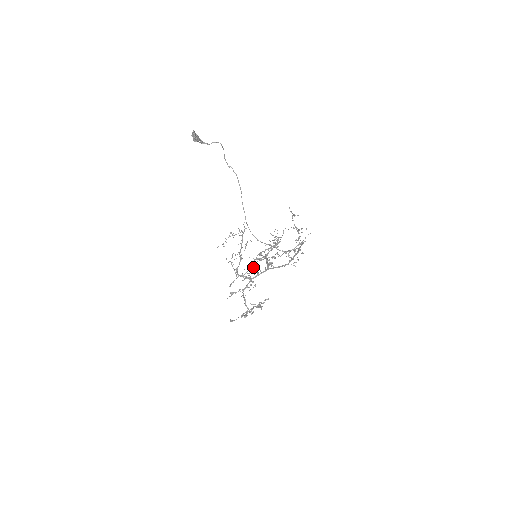
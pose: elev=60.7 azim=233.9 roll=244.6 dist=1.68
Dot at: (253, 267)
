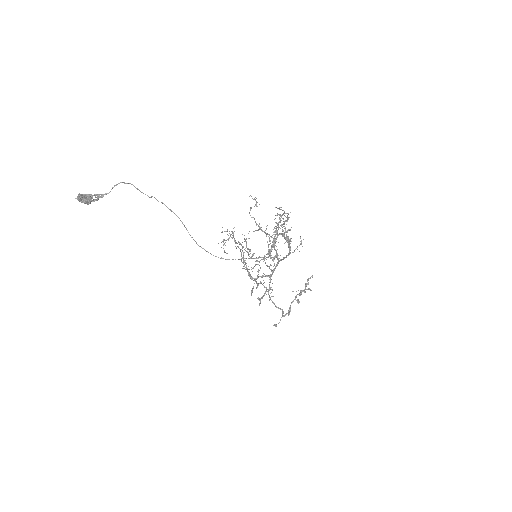
Dot at: occluded
